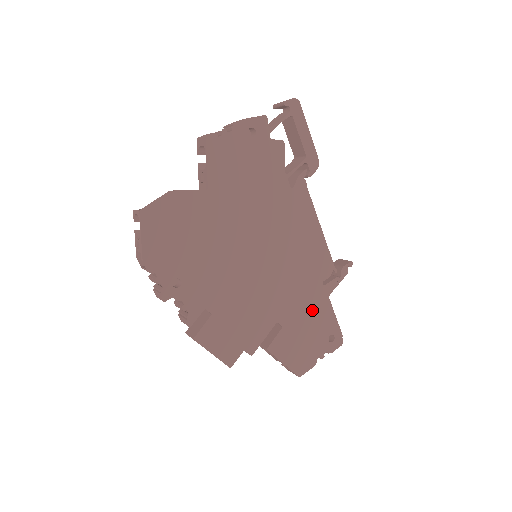
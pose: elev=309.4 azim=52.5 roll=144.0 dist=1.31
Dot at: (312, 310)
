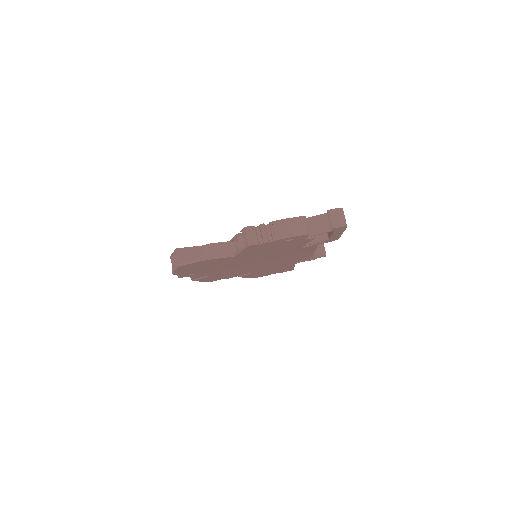
Dot at: occluded
